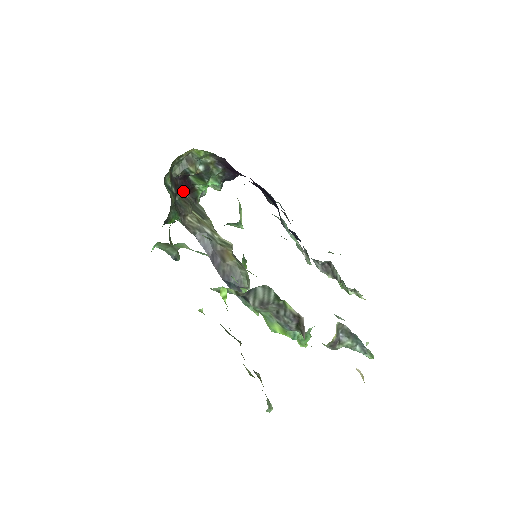
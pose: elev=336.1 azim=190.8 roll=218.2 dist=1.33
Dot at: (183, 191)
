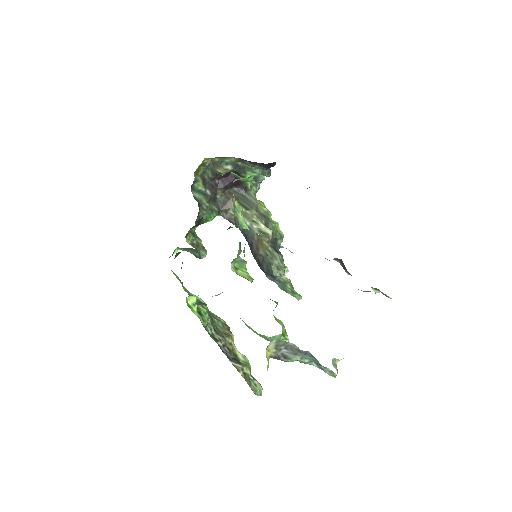
Dot at: (224, 188)
